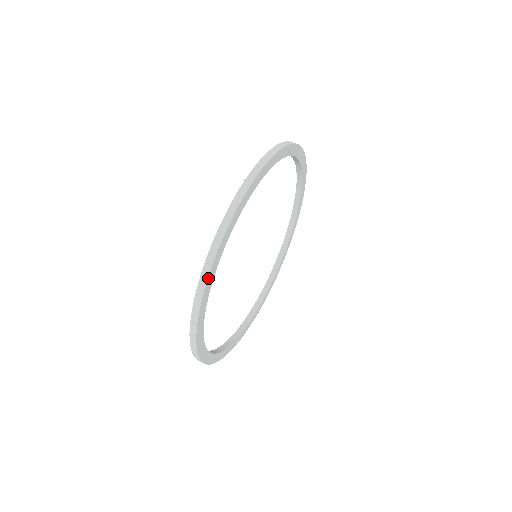
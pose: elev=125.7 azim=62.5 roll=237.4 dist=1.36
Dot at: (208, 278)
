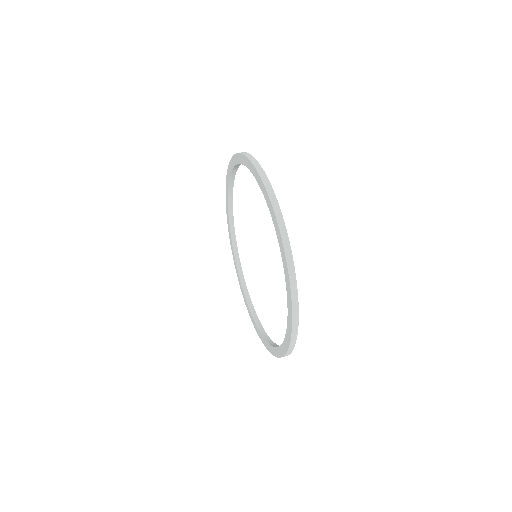
Dot at: (266, 176)
